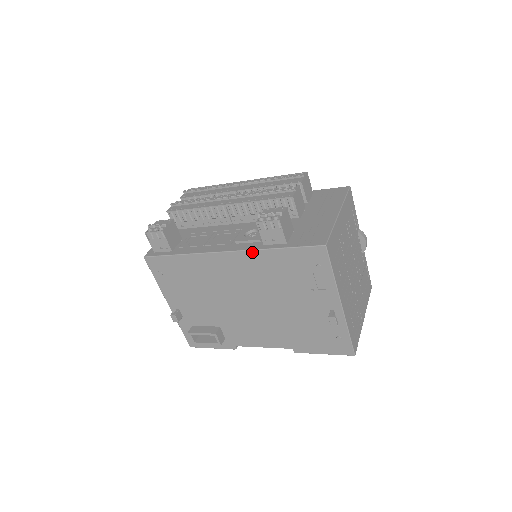
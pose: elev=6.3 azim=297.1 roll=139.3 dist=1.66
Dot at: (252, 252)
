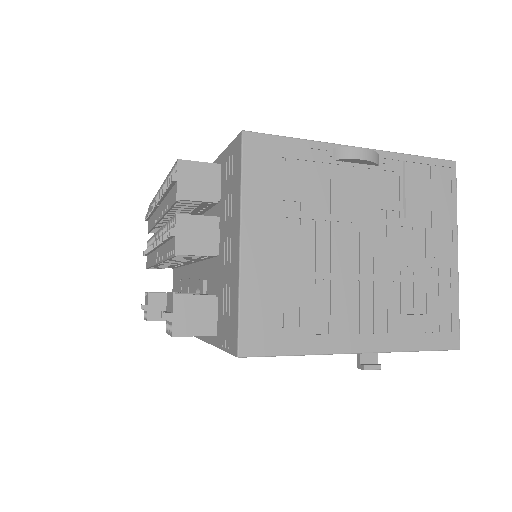
Dot at: occluded
